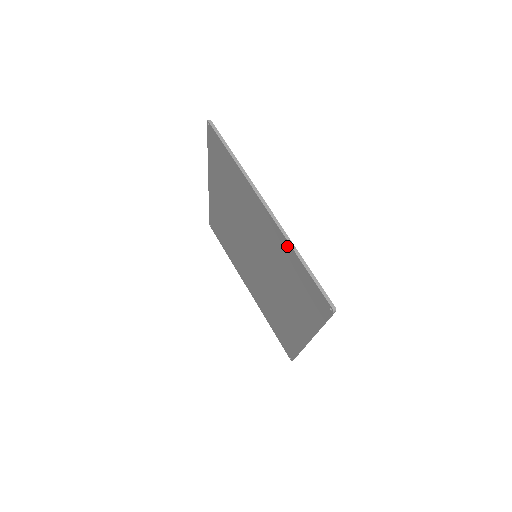
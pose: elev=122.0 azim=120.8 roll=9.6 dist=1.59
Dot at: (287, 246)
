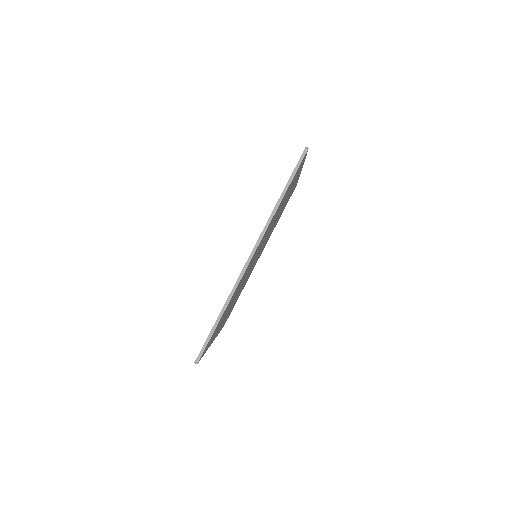
Dot at: occluded
